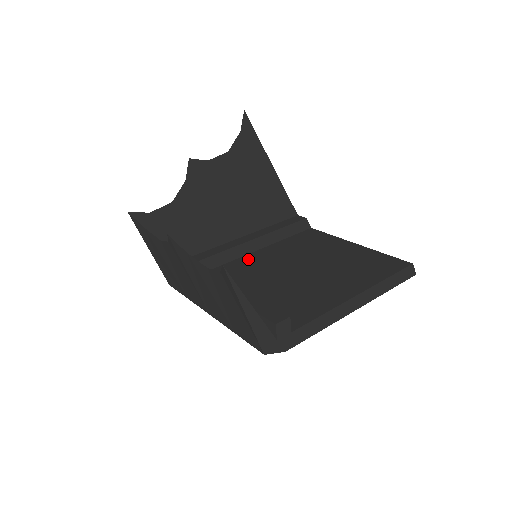
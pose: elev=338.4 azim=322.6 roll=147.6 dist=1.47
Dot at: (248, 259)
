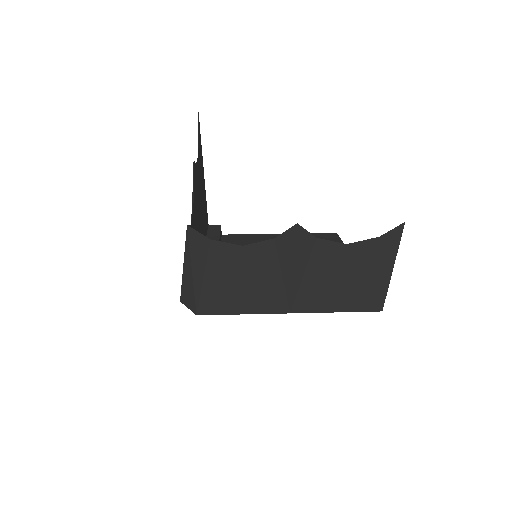
Dot at: occluded
